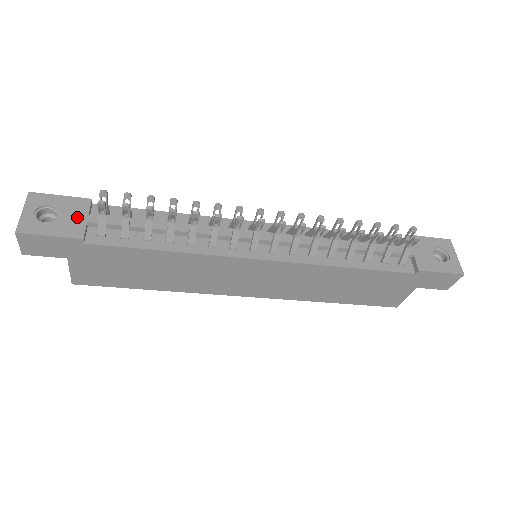
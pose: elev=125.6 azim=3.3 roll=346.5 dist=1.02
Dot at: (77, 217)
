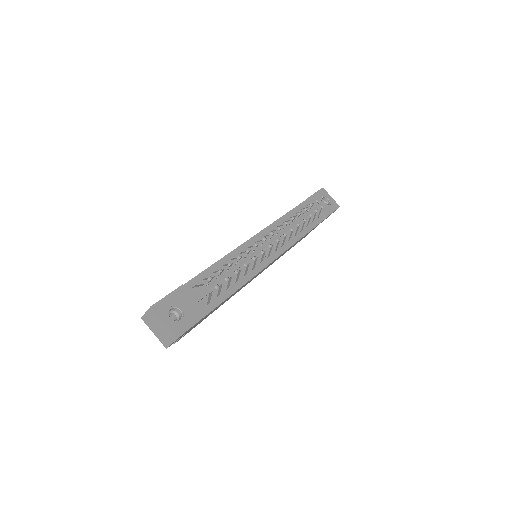
Dot at: (190, 303)
